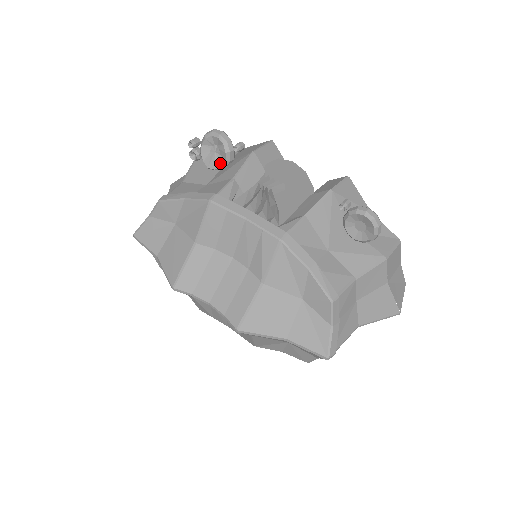
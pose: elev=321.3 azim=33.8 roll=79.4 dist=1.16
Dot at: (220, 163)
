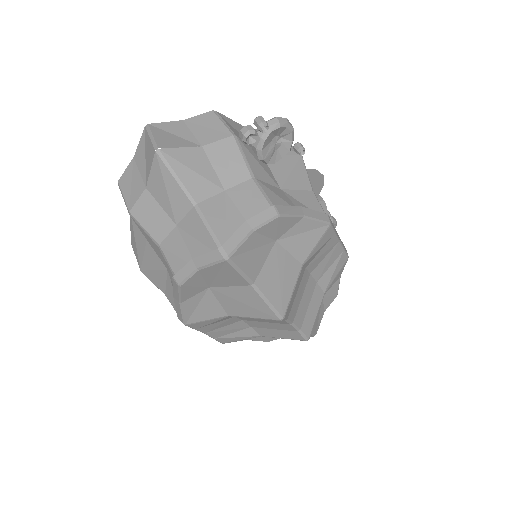
Dot at: (275, 158)
